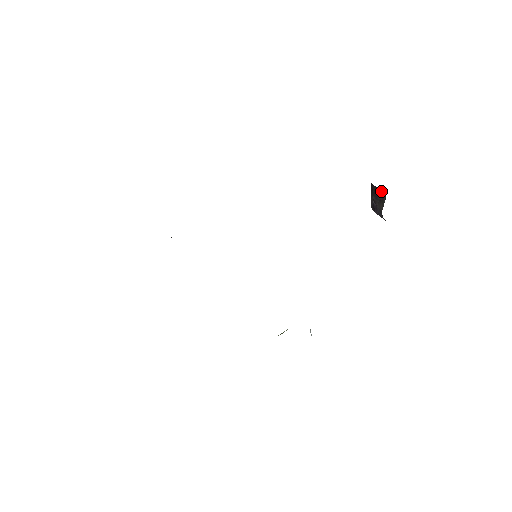
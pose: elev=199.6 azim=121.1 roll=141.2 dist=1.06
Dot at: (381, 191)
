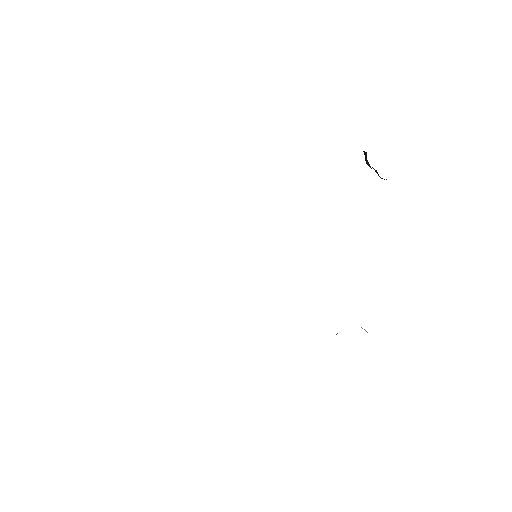
Dot at: (366, 152)
